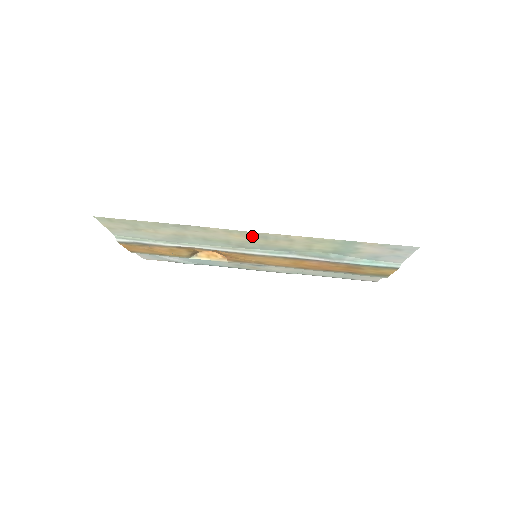
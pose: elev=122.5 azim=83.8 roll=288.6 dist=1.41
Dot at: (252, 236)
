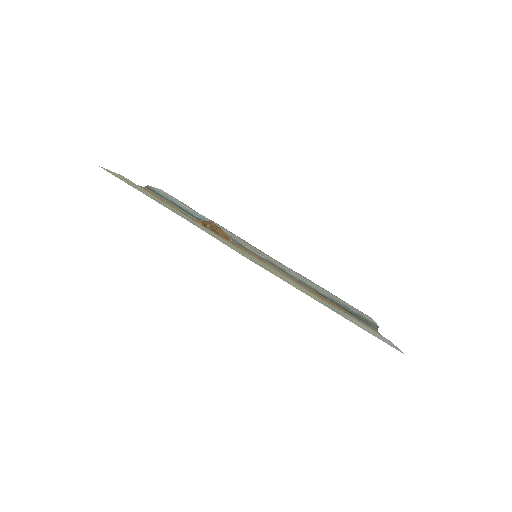
Dot at: (246, 256)
